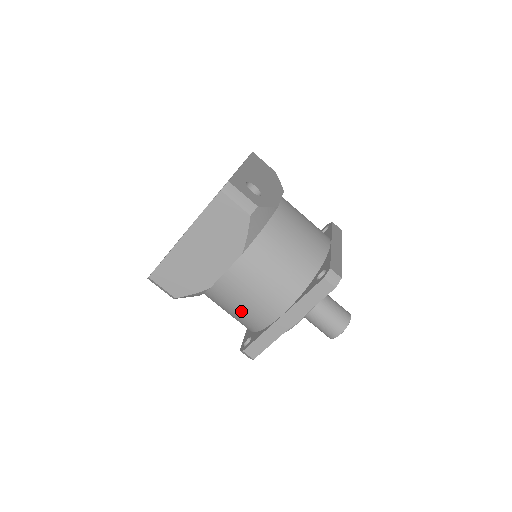
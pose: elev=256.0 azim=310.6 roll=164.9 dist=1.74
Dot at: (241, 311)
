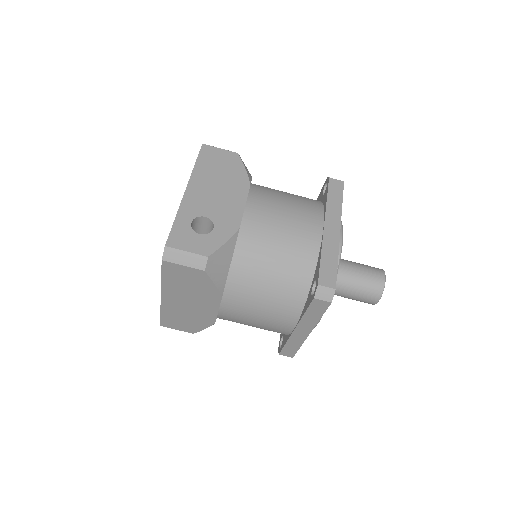
Dot at: occluded
